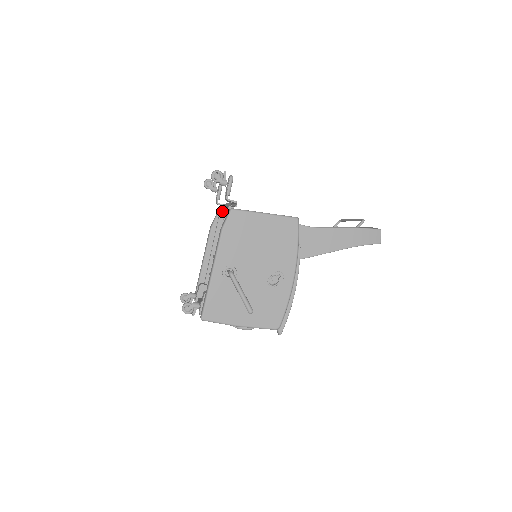
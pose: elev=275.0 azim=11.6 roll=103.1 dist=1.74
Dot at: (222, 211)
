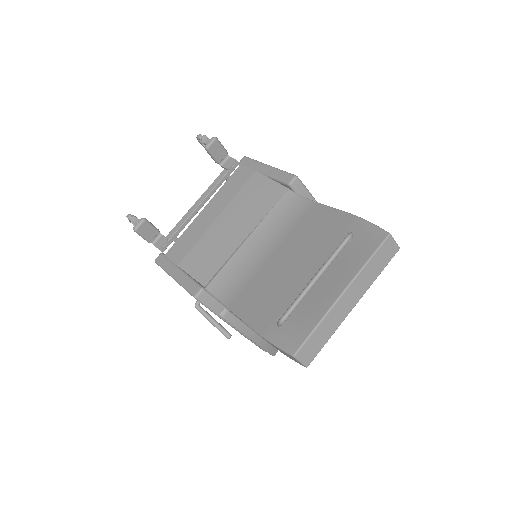
Dot at: (226, 179)
